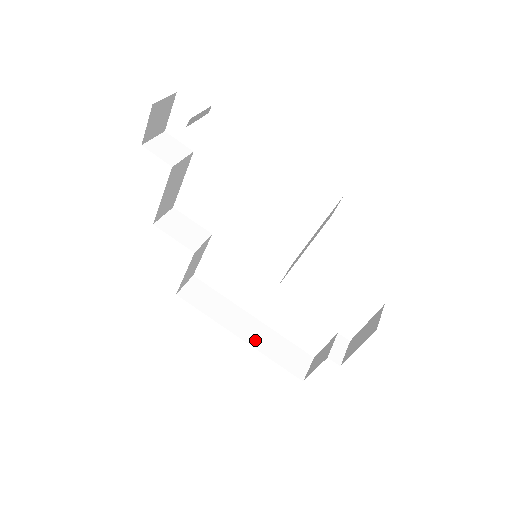
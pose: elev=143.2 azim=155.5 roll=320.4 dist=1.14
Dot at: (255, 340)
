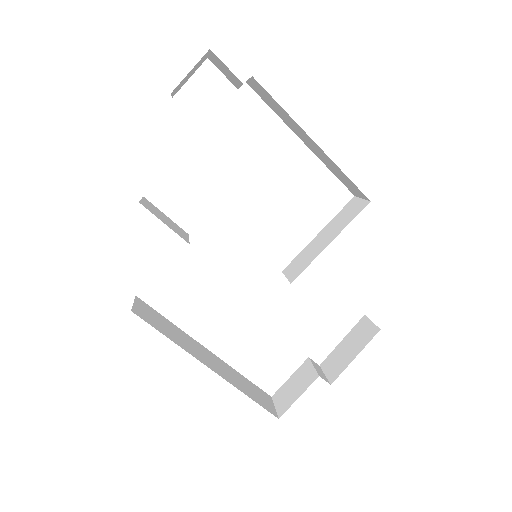
Dot at: (223, 373)
